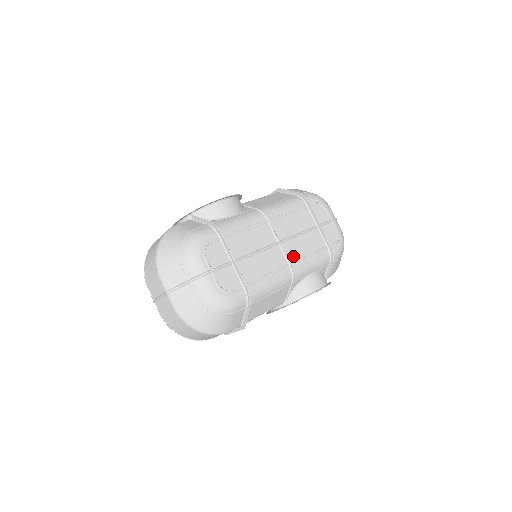
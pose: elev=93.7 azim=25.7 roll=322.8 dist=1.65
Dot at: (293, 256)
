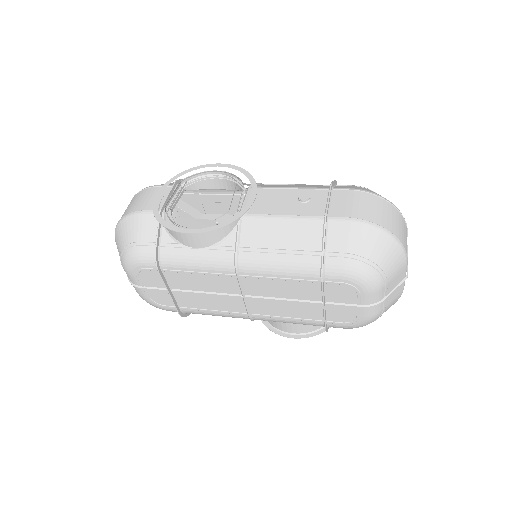
Dot at: (260, 311)
